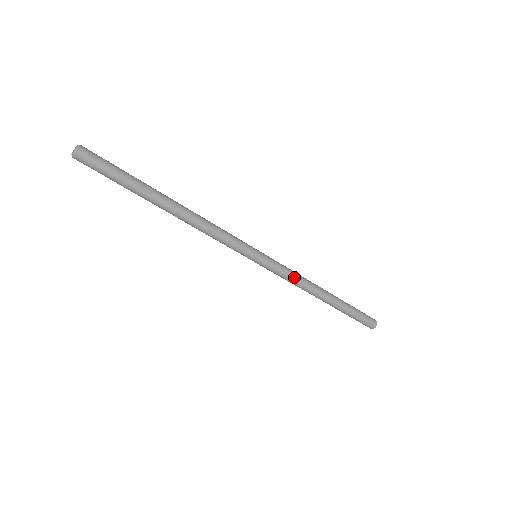
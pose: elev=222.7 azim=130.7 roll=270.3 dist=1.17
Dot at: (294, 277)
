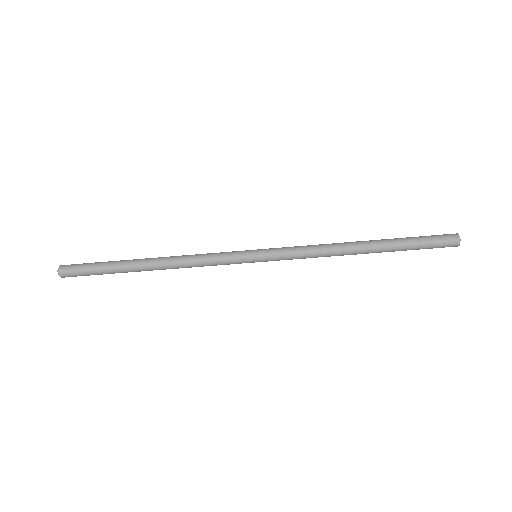
Dot at: (307, 247)
